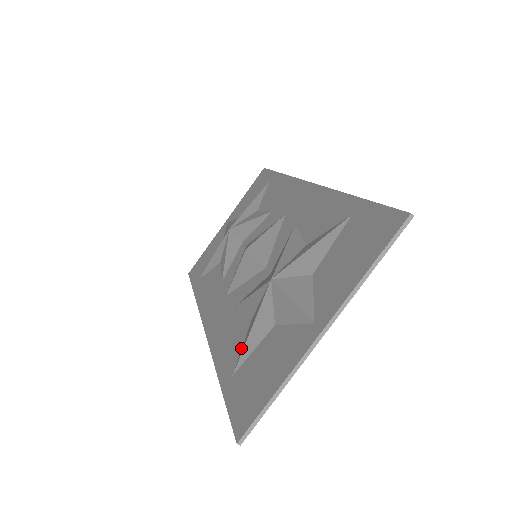
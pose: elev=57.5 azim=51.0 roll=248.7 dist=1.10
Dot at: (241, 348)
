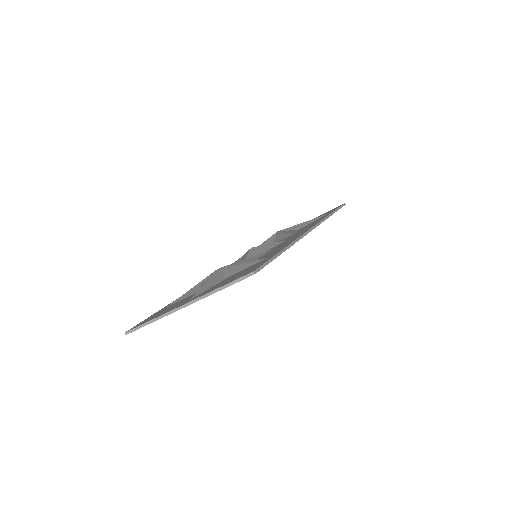
Dot at: occluded
